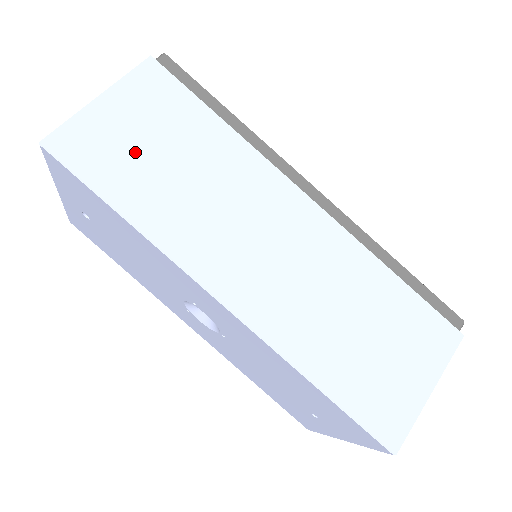
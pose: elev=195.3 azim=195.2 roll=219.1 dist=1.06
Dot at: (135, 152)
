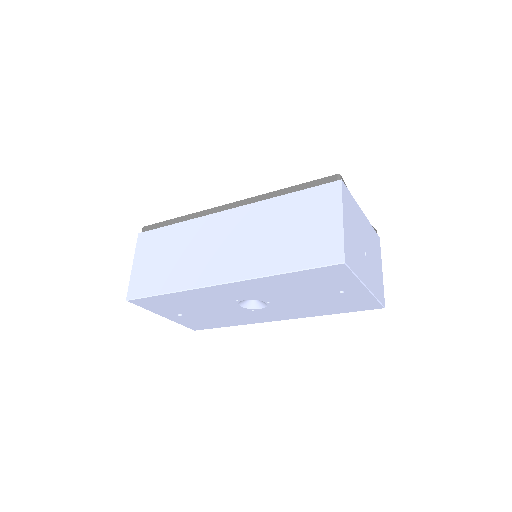
Dot at: (155, 269)
